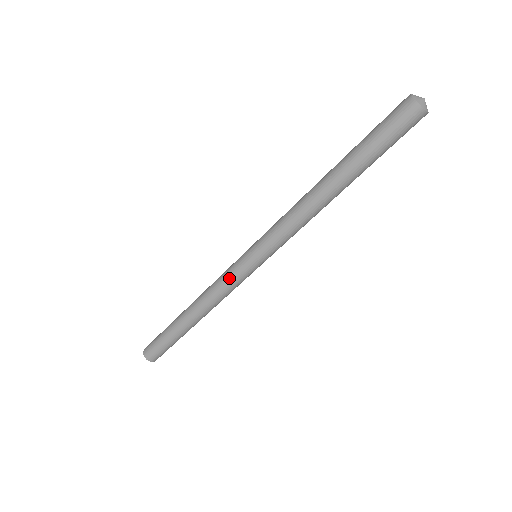
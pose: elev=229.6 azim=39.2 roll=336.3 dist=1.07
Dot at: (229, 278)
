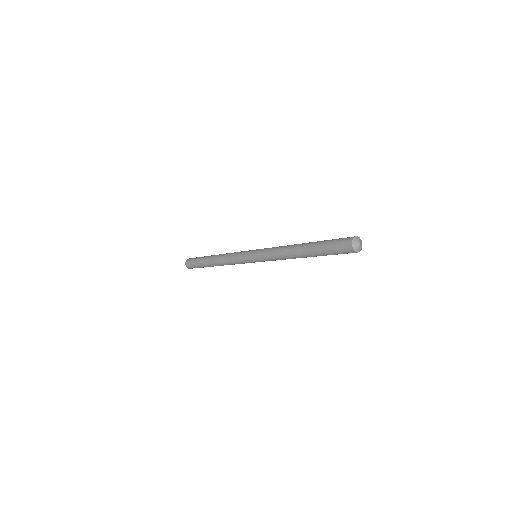
Dot at: (238, 259)
